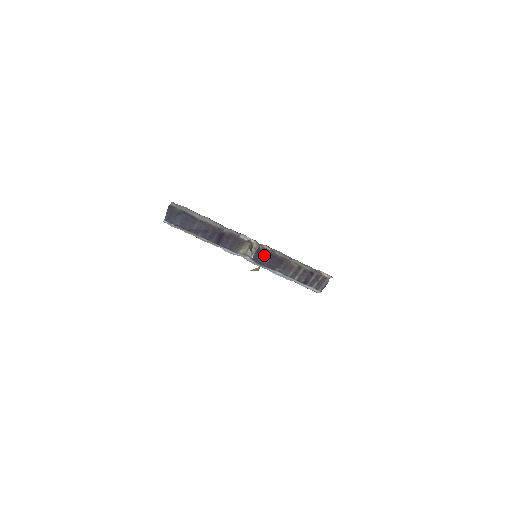
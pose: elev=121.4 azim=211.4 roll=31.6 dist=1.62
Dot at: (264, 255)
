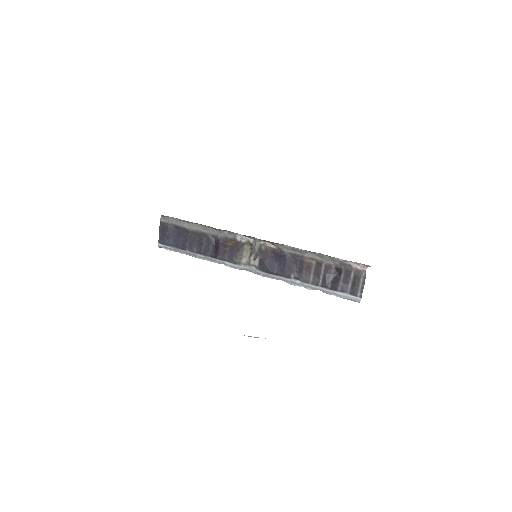
Dot at: (270, 258)
